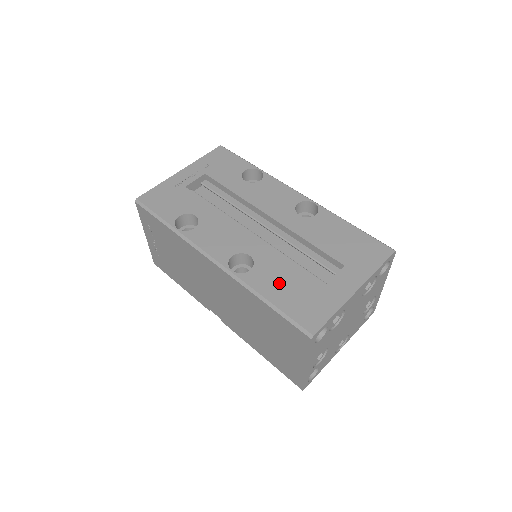
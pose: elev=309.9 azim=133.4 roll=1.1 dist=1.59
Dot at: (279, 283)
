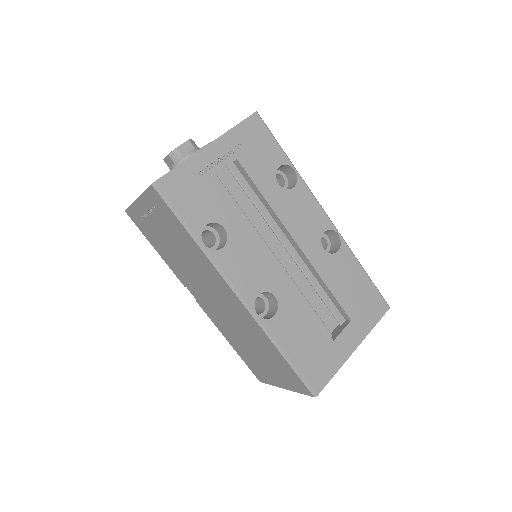
Dot at: (297, 335)
